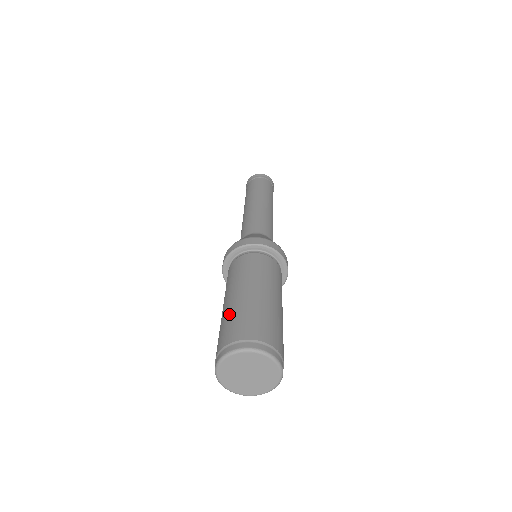
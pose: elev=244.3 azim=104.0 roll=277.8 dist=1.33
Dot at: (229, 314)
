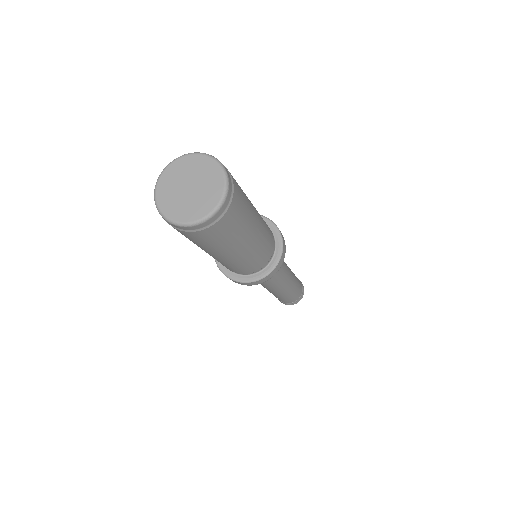
Dot at: occluded
